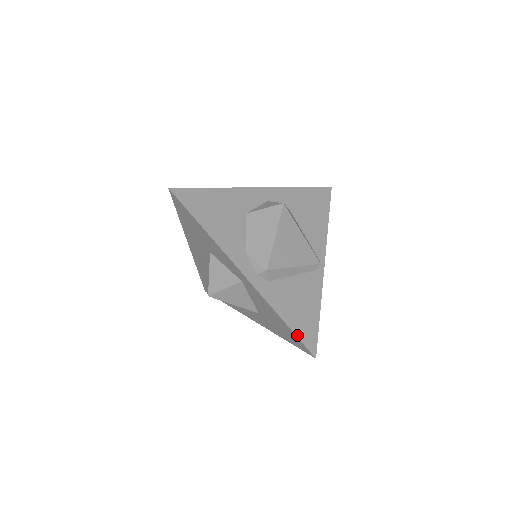
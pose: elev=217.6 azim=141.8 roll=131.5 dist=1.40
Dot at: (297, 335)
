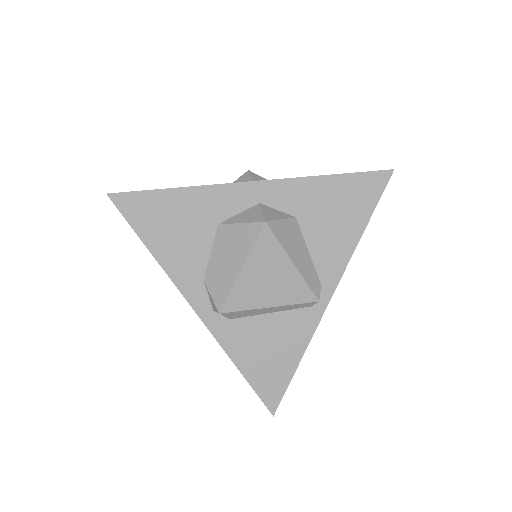
Dot at: (254, 387)
